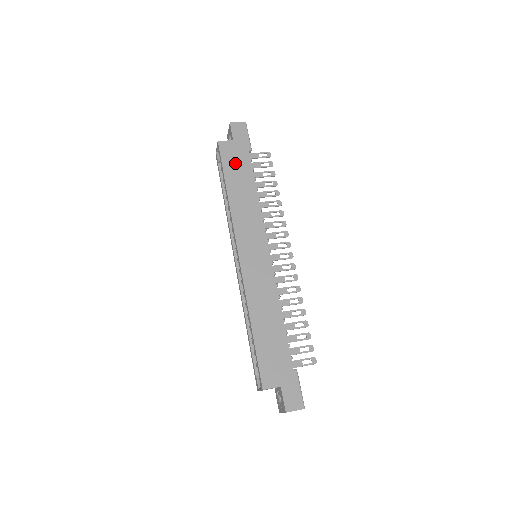
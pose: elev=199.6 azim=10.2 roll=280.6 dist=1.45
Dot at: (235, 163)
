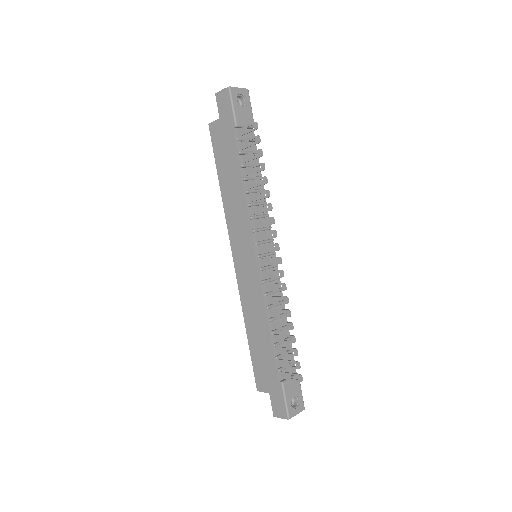
Dot at: (223, 150)
